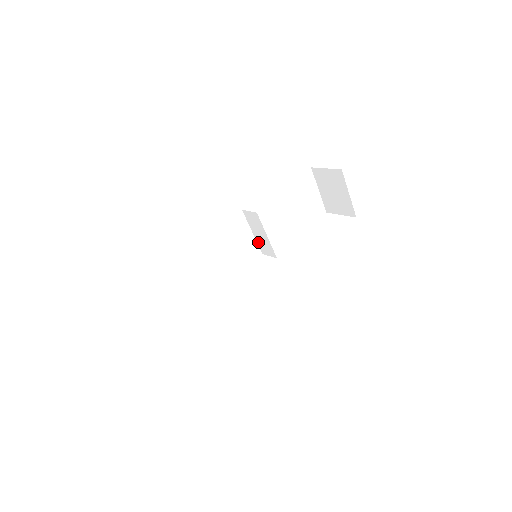
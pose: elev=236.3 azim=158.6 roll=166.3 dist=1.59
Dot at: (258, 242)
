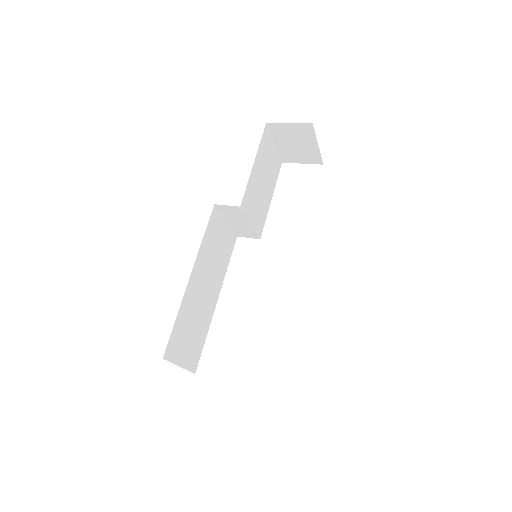
Dot at: (233, 228)
